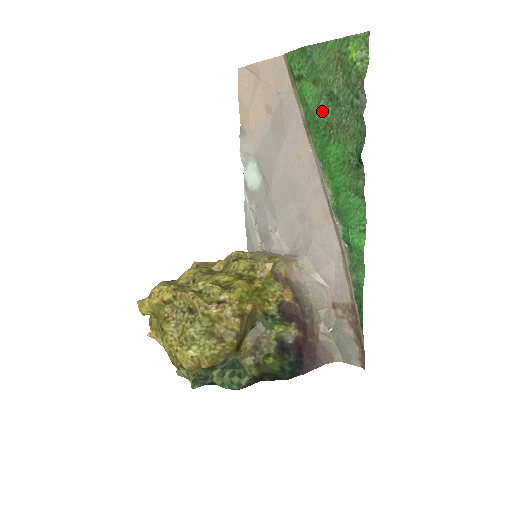
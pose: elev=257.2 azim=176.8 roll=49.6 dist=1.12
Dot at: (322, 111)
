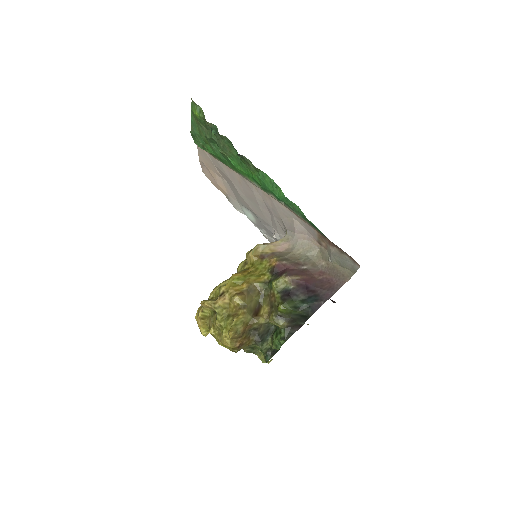
Dot at: (216, 151)
